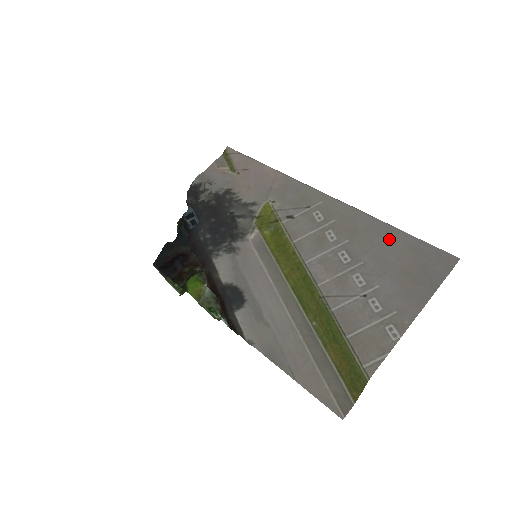
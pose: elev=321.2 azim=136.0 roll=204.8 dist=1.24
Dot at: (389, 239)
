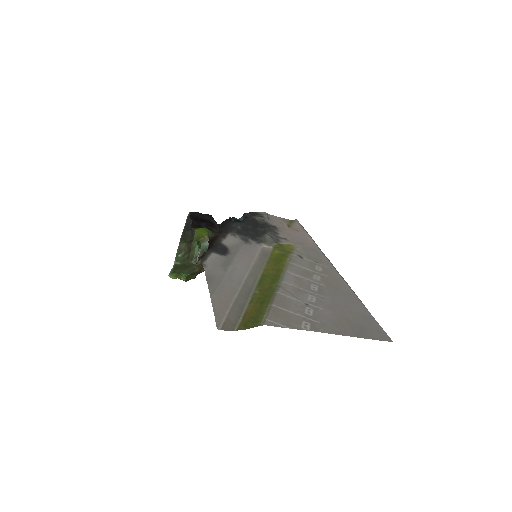
Dot at: (354, 304)
